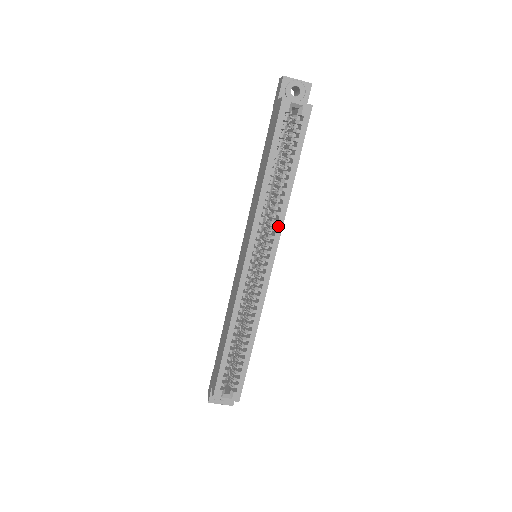
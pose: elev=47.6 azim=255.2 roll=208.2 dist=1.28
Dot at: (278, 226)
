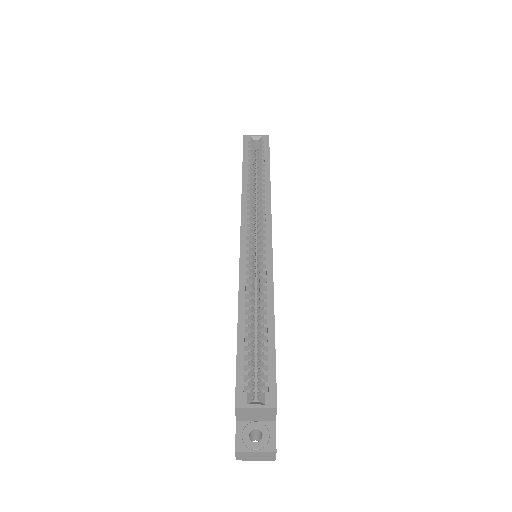
Dot at: (266, 208)
